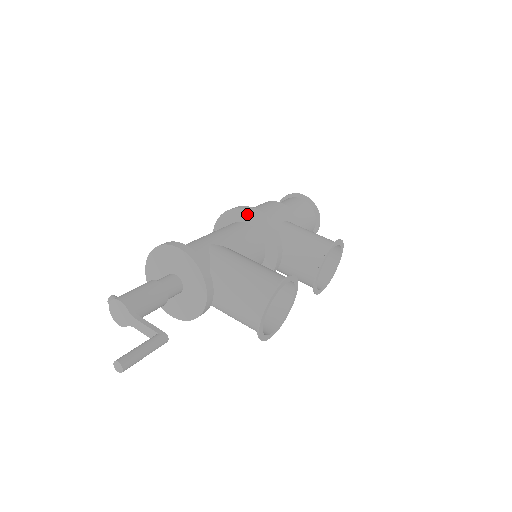
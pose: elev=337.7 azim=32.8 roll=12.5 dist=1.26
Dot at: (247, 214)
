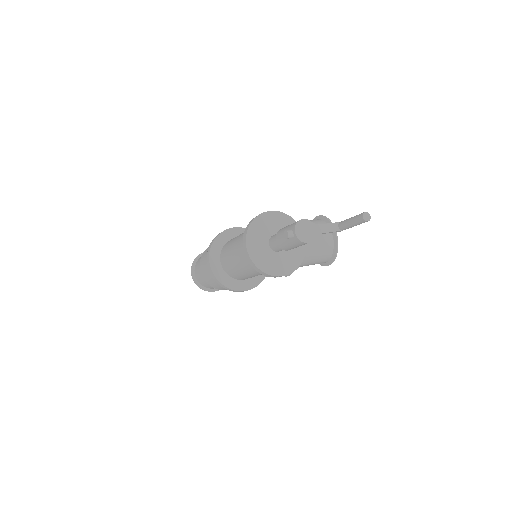
Dot at: (232, 231)
